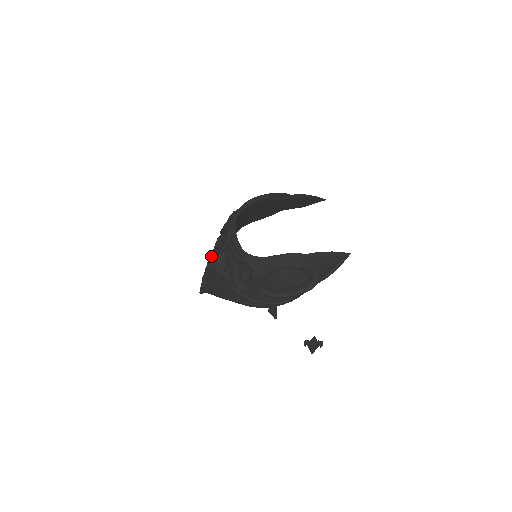
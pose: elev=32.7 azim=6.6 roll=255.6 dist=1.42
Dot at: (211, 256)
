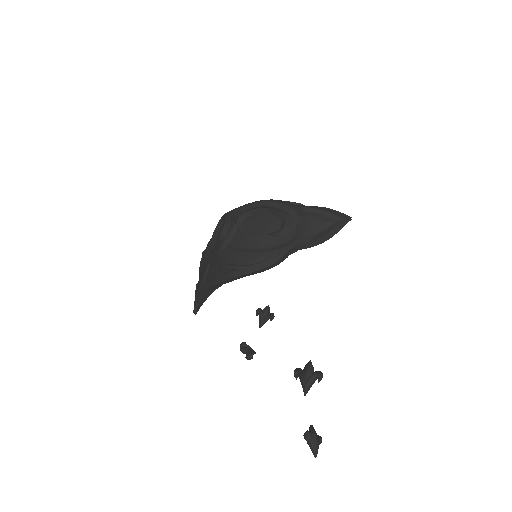
Dot at: occluded
